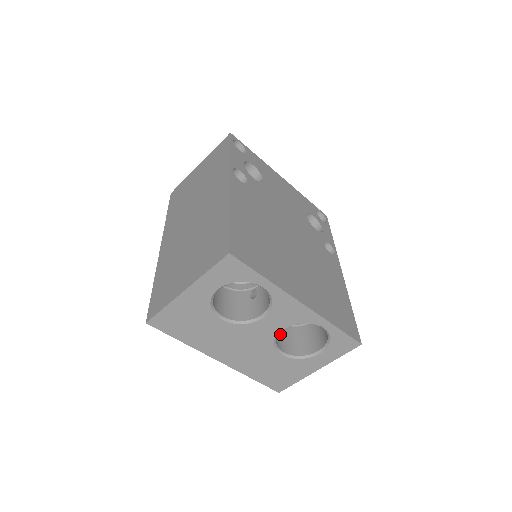
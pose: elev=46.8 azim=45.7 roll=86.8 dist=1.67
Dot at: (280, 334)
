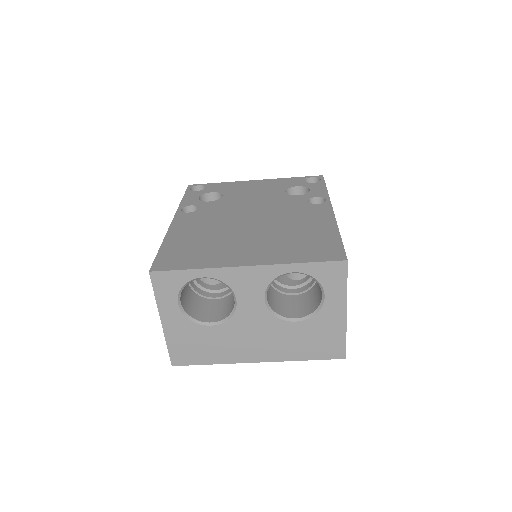
Dot at: (293, 305)
